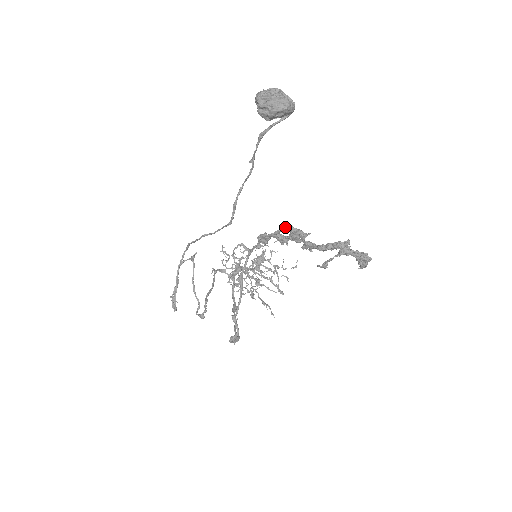
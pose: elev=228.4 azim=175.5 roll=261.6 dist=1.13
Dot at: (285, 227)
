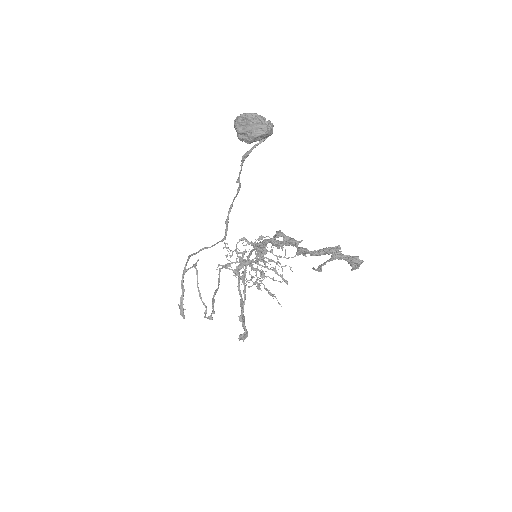
Dot at: (278, 236)
